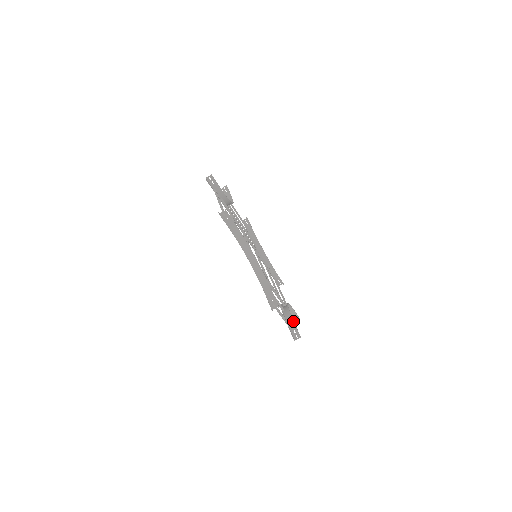
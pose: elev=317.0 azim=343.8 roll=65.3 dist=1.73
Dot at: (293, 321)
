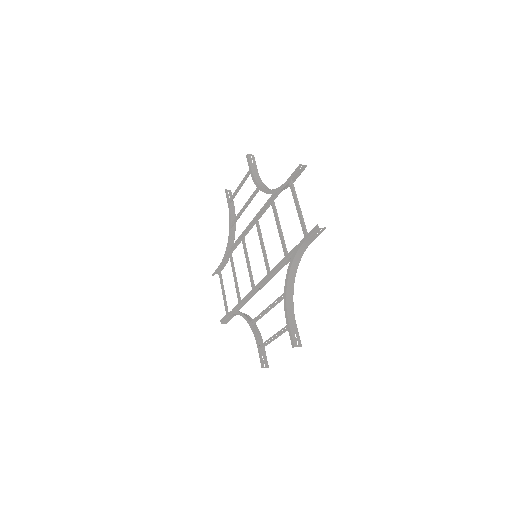
Dot at: occluded
